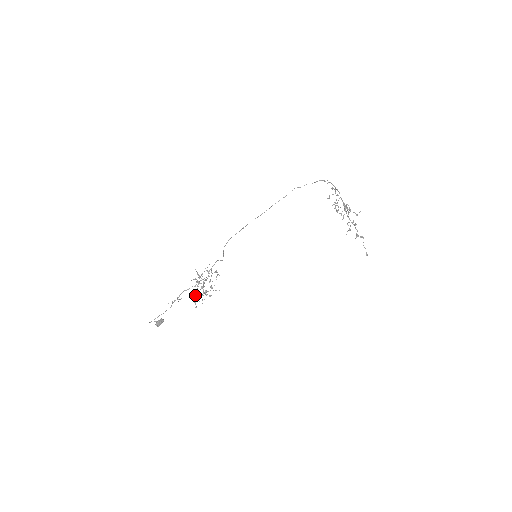
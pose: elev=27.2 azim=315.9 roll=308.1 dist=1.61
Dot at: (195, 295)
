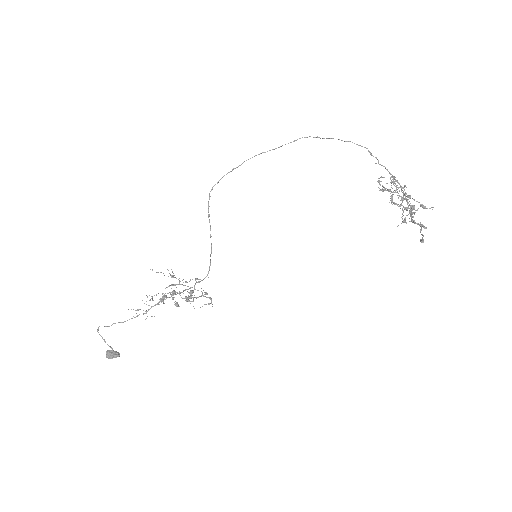
Dot at: occluded
